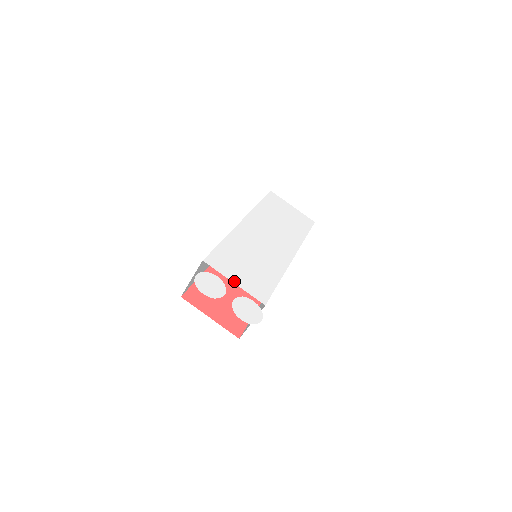
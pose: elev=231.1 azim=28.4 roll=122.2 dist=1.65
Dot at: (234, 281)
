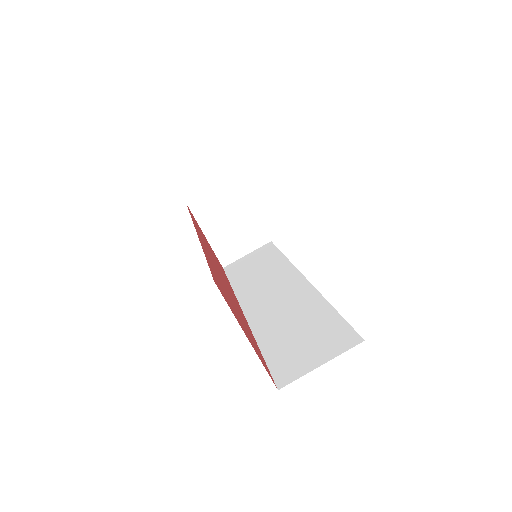
Dot at: occluded
